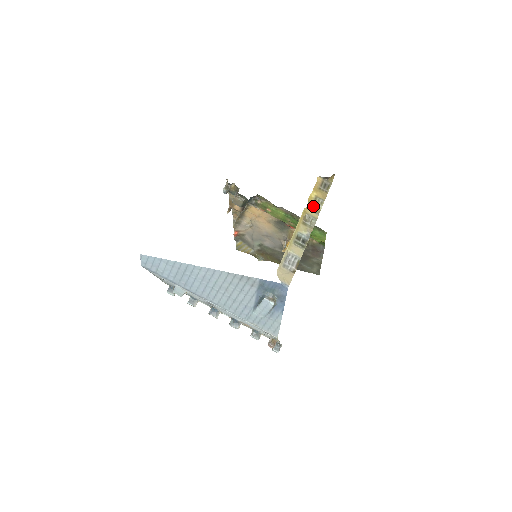
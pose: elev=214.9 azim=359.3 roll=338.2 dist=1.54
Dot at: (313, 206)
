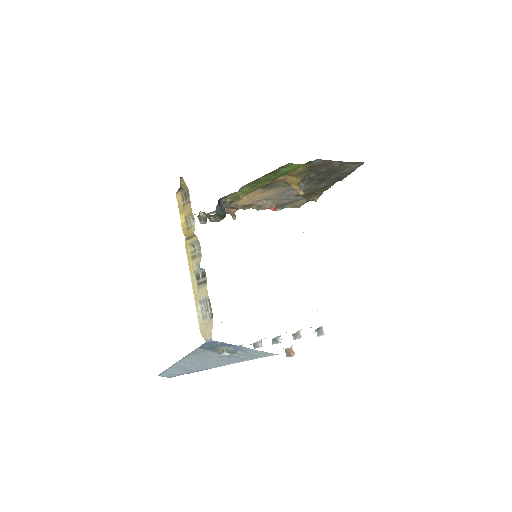
Dot at: (188, 232)
